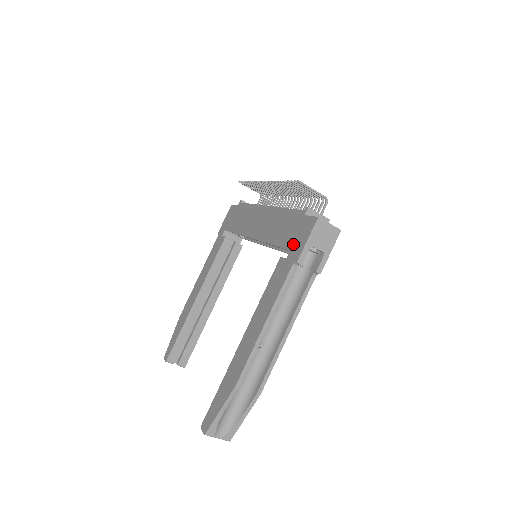
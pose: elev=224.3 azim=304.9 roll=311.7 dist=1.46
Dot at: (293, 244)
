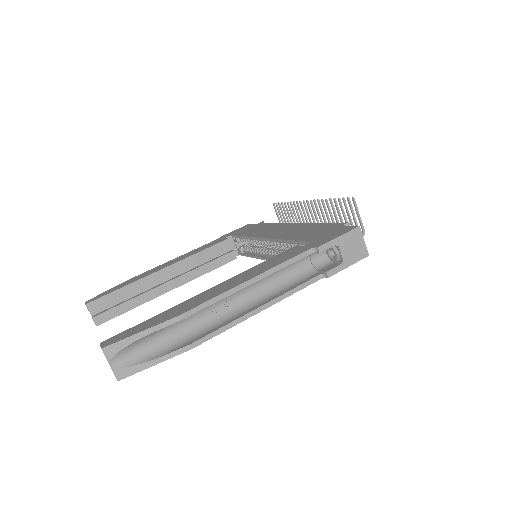
Dot at: (318, 238)
